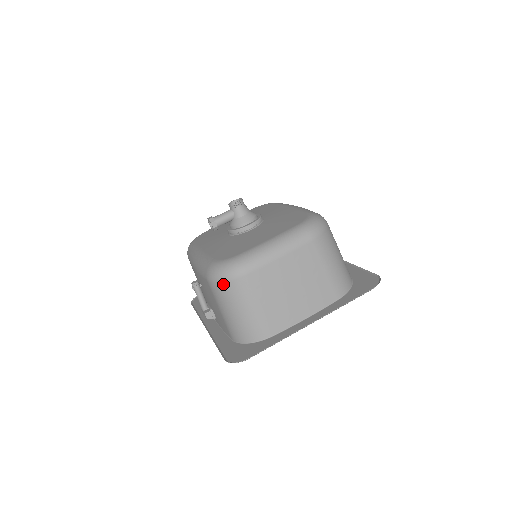
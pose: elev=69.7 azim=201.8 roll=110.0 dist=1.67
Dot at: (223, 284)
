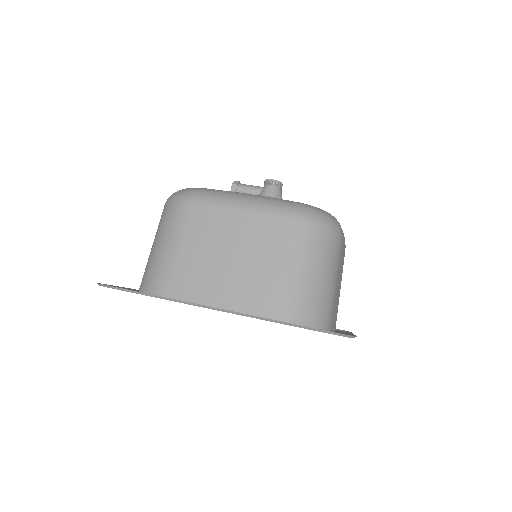
Dot at: (167, 205)
